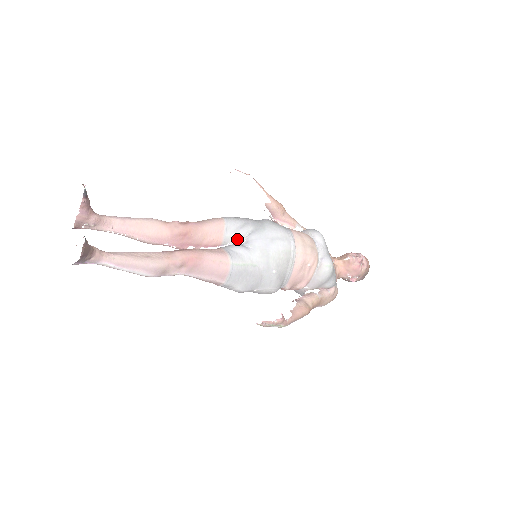
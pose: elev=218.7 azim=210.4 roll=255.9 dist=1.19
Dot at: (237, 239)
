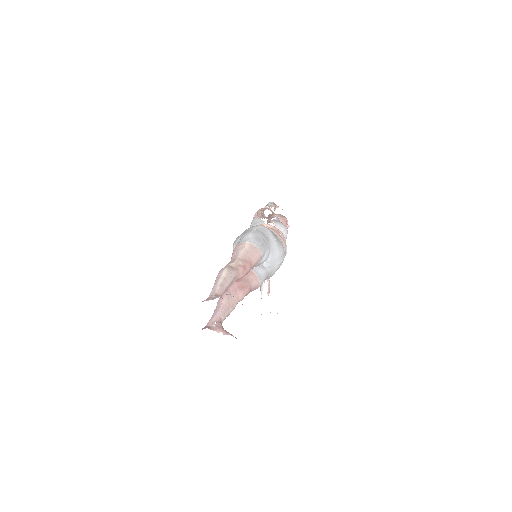
Dot at: (263, 263)
